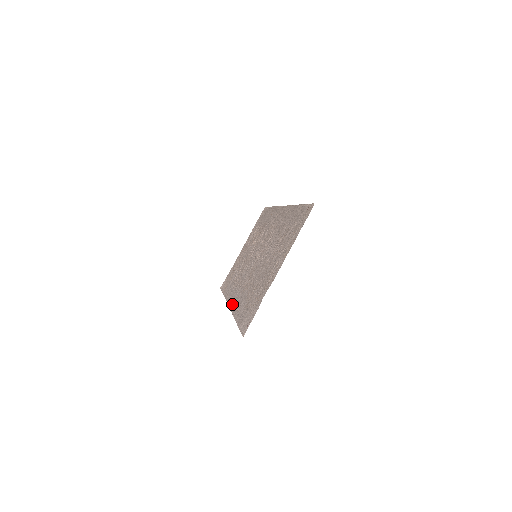
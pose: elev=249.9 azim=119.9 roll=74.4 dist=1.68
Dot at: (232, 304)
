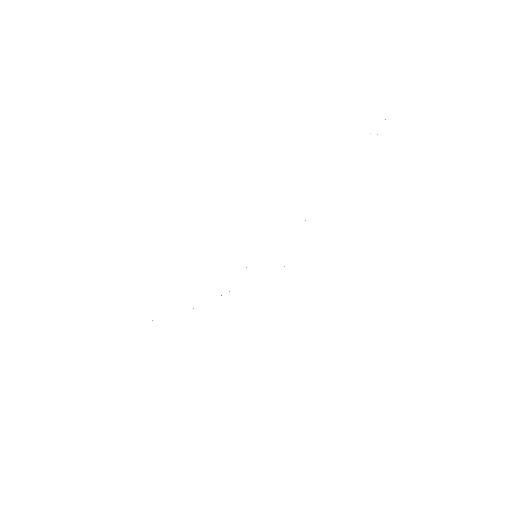
Dot at: occluded
